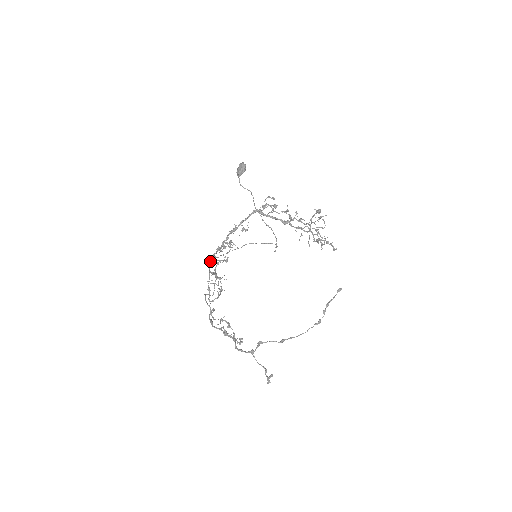
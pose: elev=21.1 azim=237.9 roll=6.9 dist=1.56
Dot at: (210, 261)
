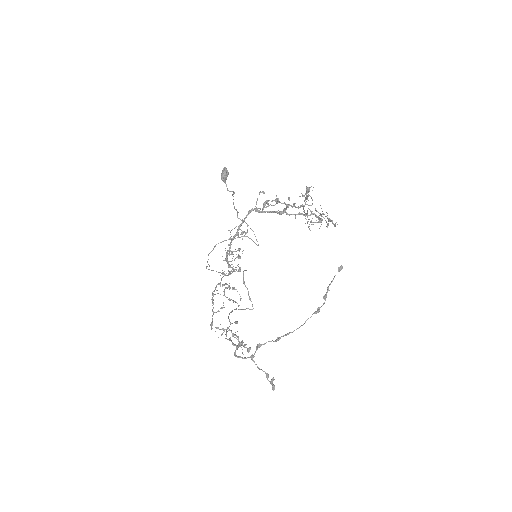
Dot at: occluded
